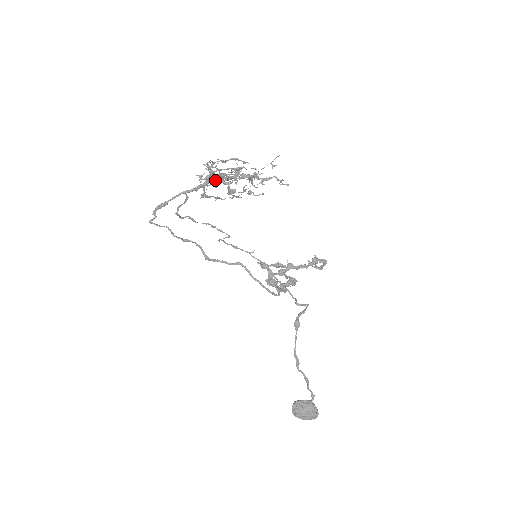
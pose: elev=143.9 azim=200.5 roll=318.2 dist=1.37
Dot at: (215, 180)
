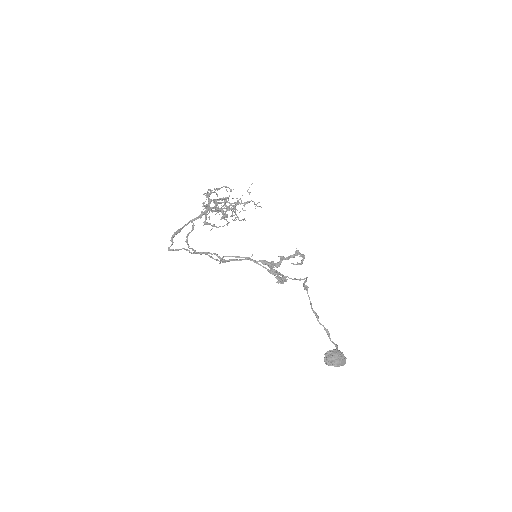
Dot at: (212, 208)
